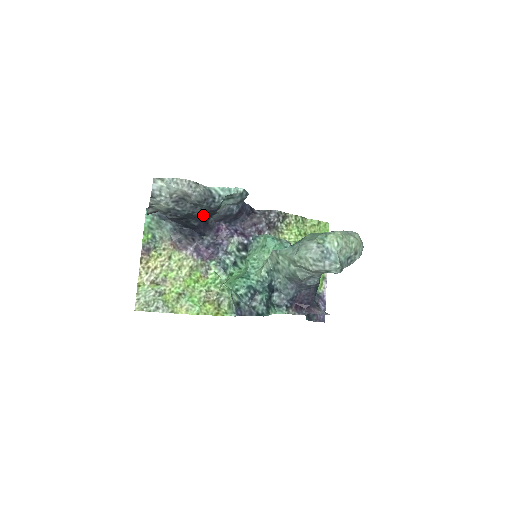
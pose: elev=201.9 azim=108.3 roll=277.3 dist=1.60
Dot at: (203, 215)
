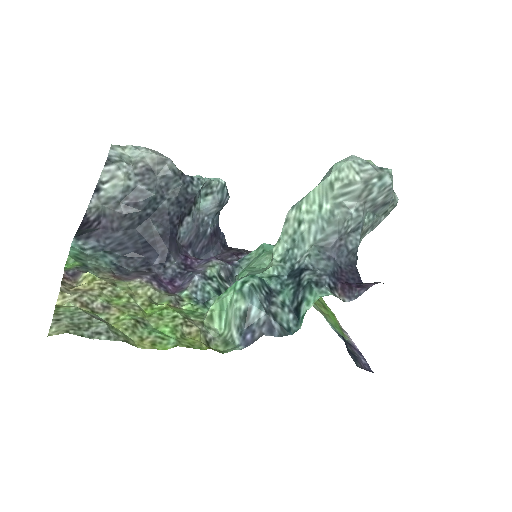
Dot at: (173, 211)
